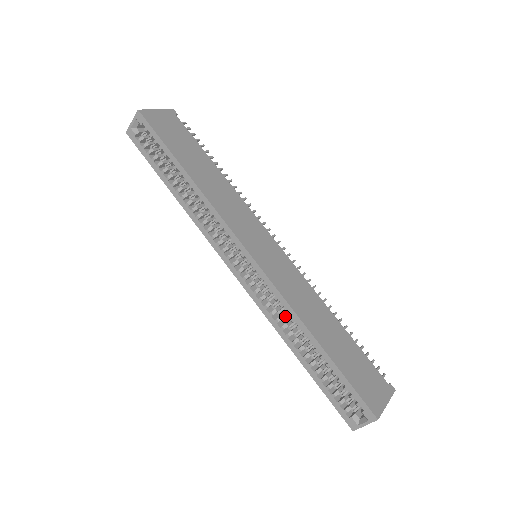
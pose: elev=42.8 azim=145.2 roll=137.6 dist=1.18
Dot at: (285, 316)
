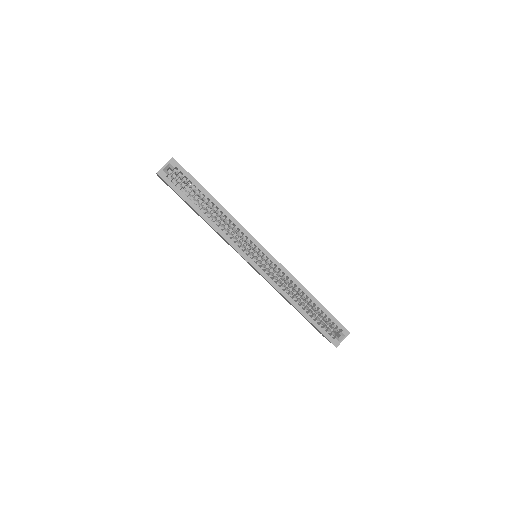
Dot at: (287, 288)
